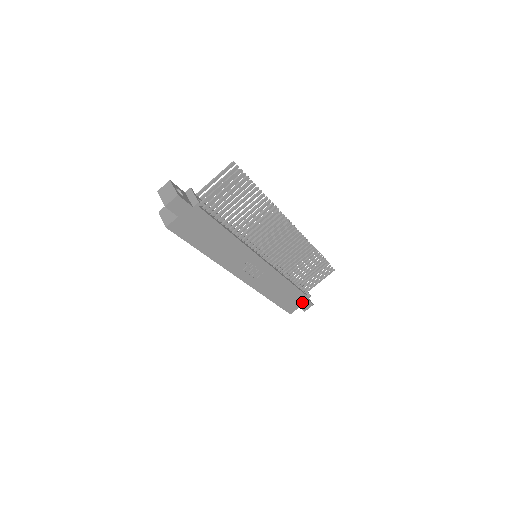
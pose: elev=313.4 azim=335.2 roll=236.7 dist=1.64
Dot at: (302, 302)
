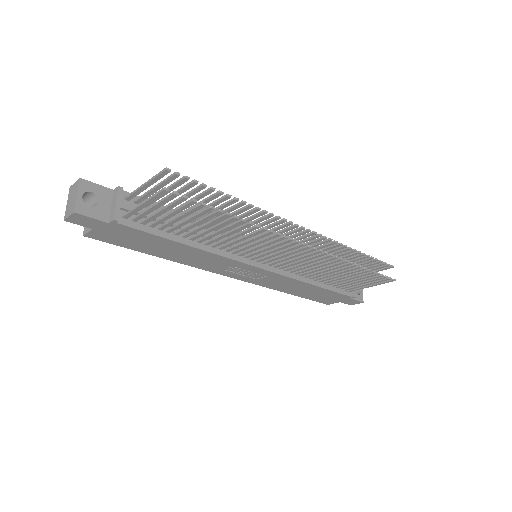
Dot at: (343, 299)
